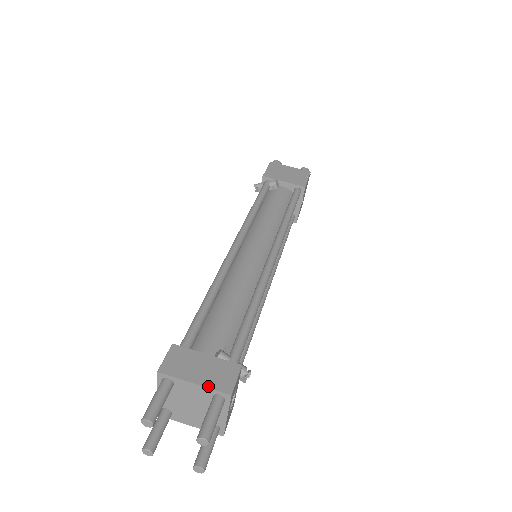
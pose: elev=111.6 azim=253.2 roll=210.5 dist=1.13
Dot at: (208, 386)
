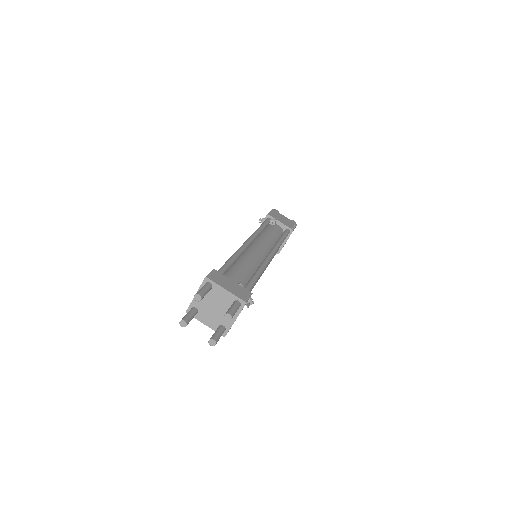
Dot at: (234, 294)
